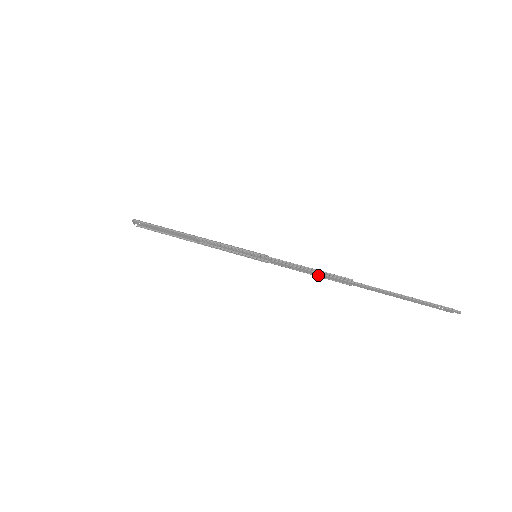
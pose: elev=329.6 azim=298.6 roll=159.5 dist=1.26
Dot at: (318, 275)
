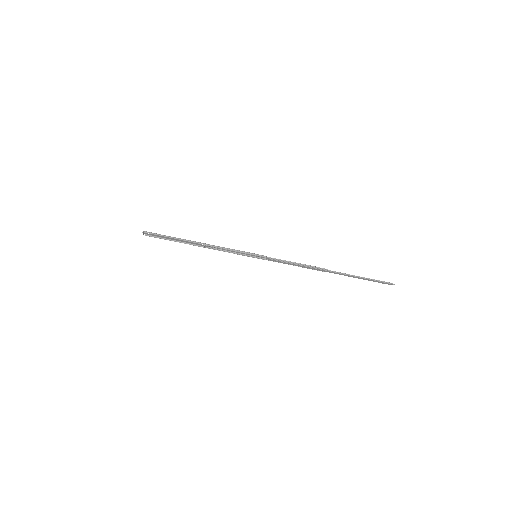
Dot at: (304, 267)
